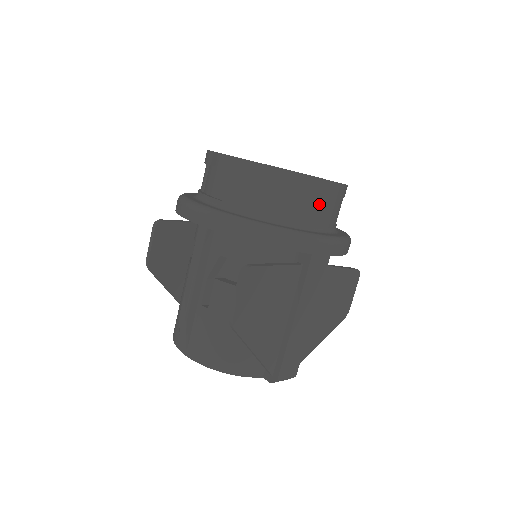
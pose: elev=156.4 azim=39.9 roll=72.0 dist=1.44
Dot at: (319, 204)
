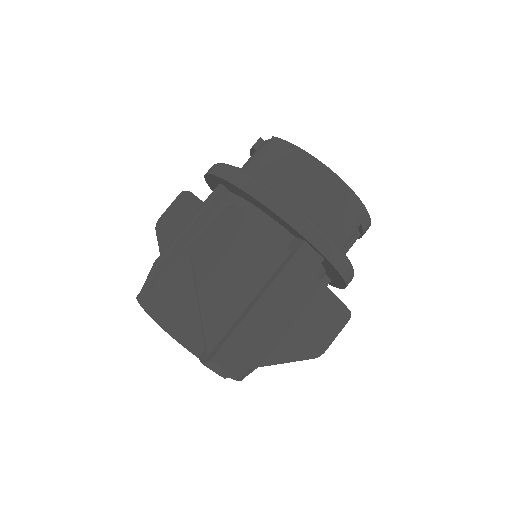
Dot at: (332, 204)
